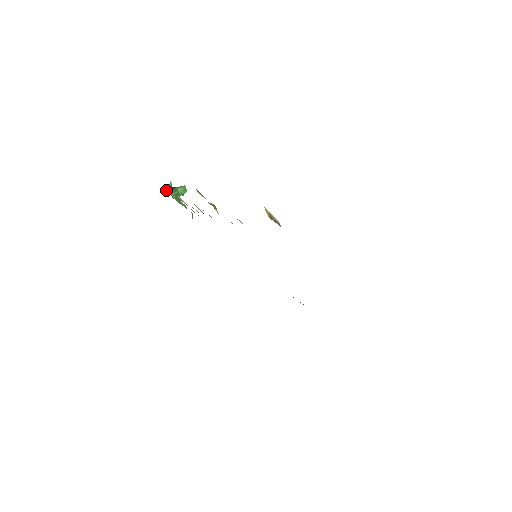
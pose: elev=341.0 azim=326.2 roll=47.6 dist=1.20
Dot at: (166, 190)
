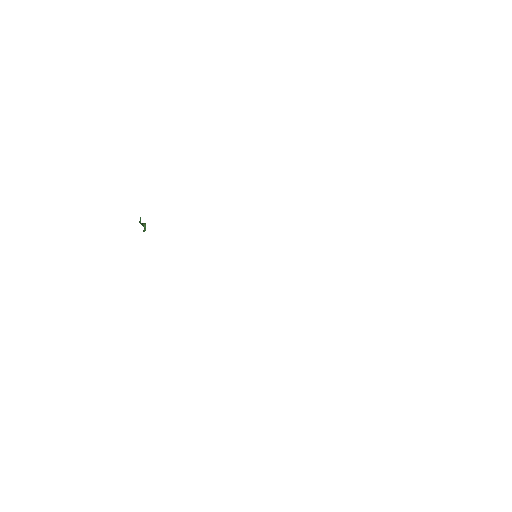
Dot at: (140, 223)
